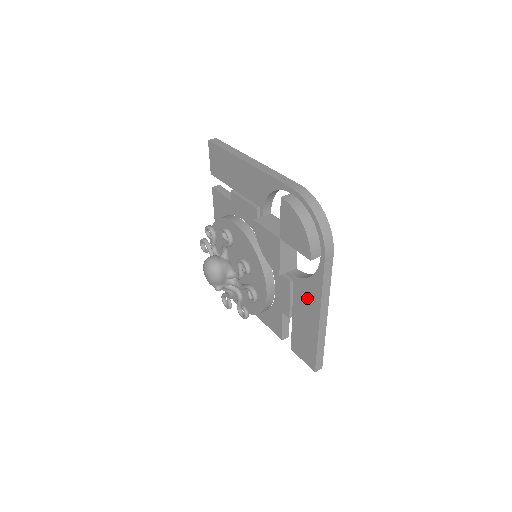
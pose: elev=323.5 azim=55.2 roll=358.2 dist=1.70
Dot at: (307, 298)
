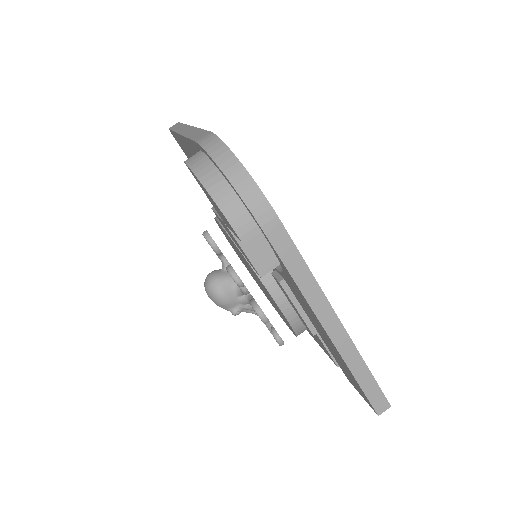
Dot at: (302, 302)
